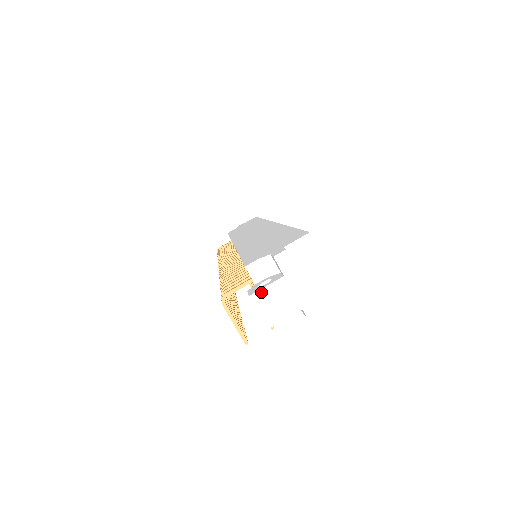
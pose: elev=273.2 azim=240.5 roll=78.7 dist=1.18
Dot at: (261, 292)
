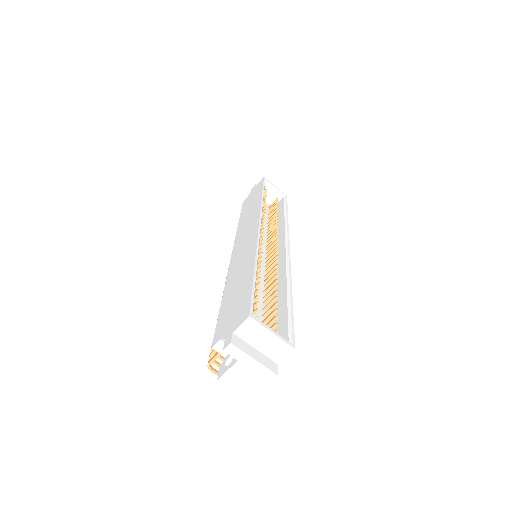
Dot at: (225, 375)
